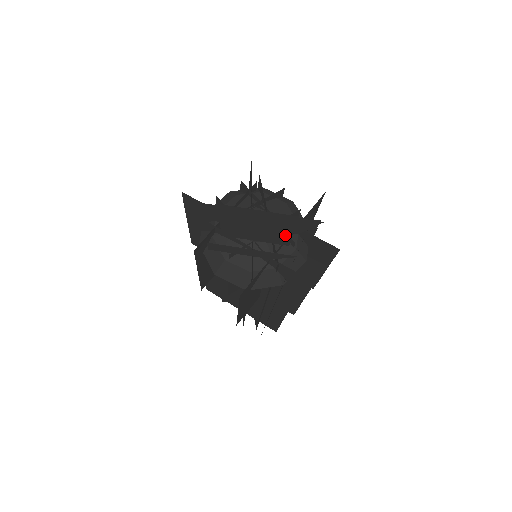
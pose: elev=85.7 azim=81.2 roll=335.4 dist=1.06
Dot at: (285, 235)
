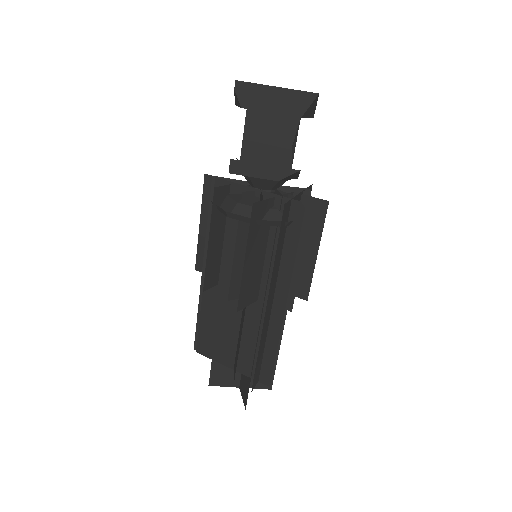
Dot at: (289, 151)
